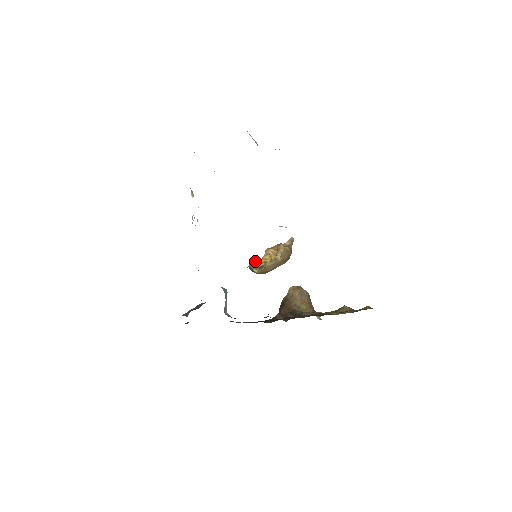
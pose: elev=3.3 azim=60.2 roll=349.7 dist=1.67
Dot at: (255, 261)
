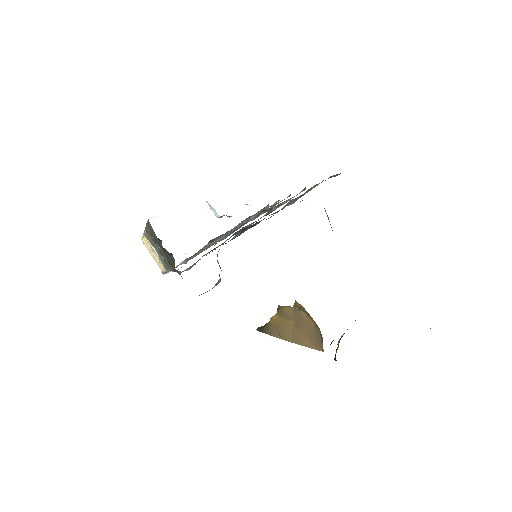
Dot at: occluded
